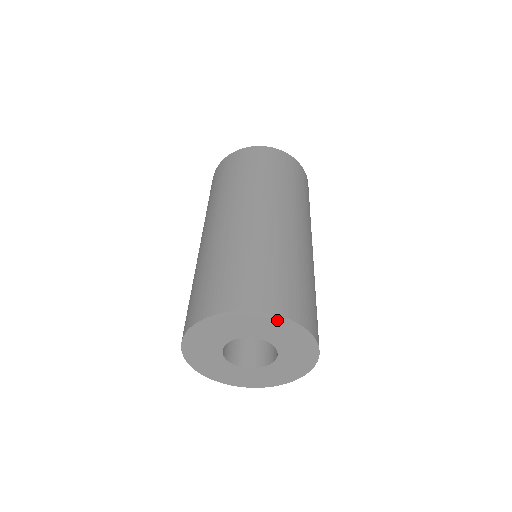
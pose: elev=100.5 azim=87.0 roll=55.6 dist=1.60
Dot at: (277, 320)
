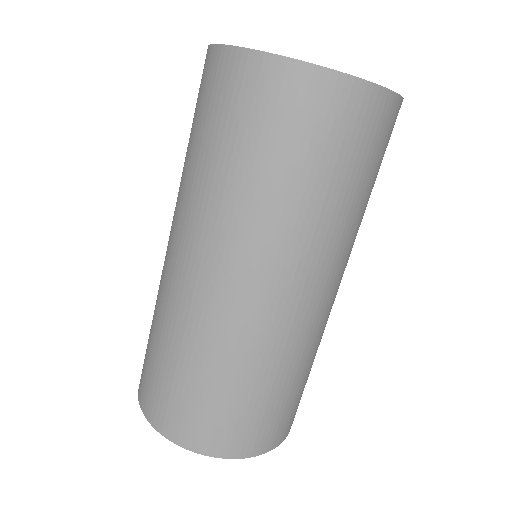
Dot at: occluded
